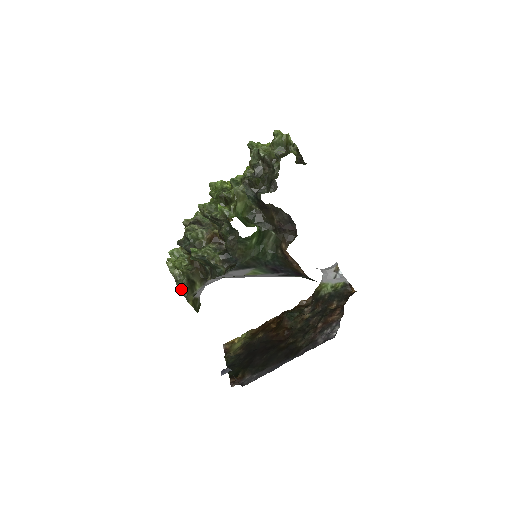
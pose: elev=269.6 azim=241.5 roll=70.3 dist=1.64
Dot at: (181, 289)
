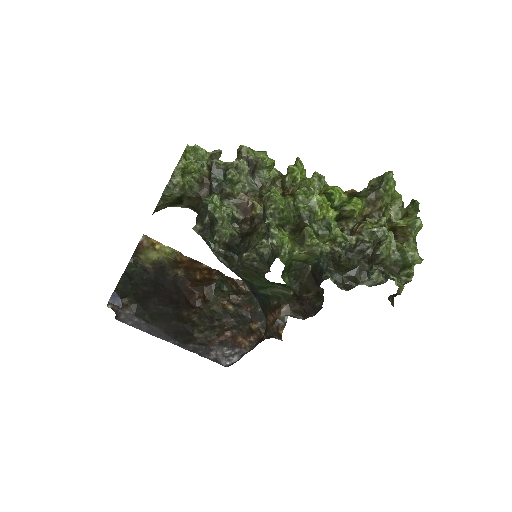
Dot at: (163, 196)
